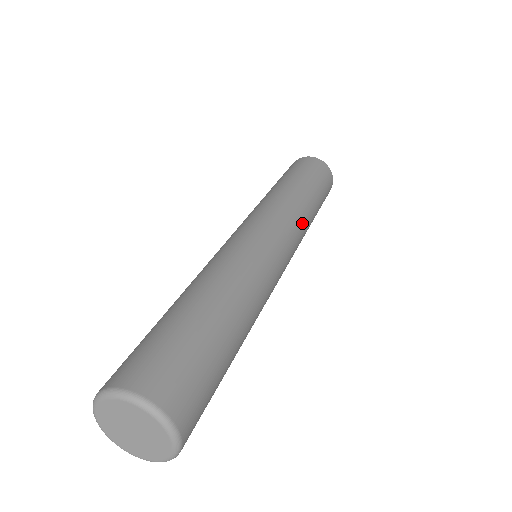
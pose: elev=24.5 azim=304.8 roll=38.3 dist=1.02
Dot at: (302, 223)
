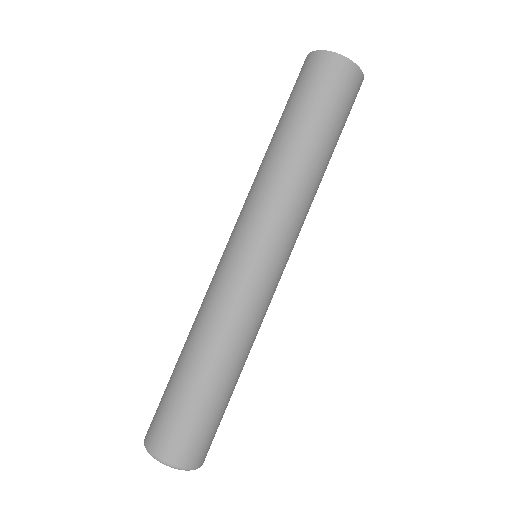
Dot at: (308, 209)
